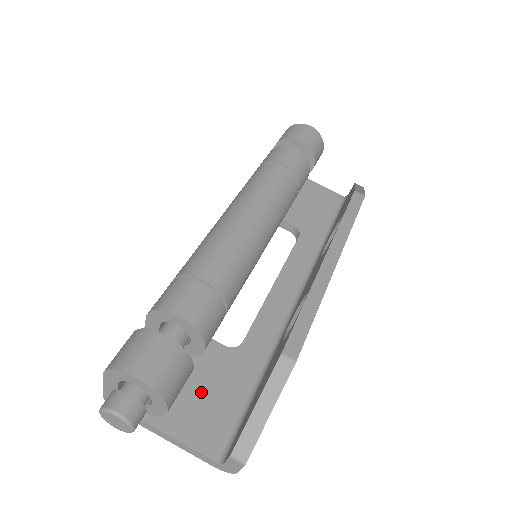
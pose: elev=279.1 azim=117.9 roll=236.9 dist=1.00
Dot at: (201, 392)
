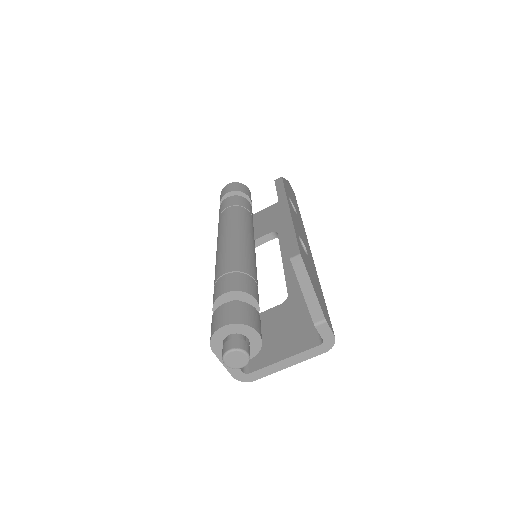
Dot at: (284, 331)
